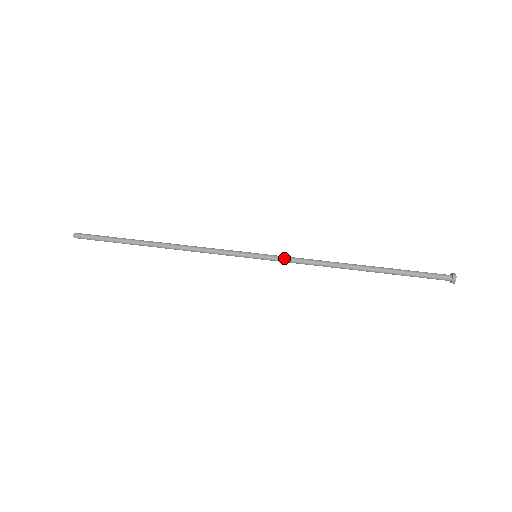
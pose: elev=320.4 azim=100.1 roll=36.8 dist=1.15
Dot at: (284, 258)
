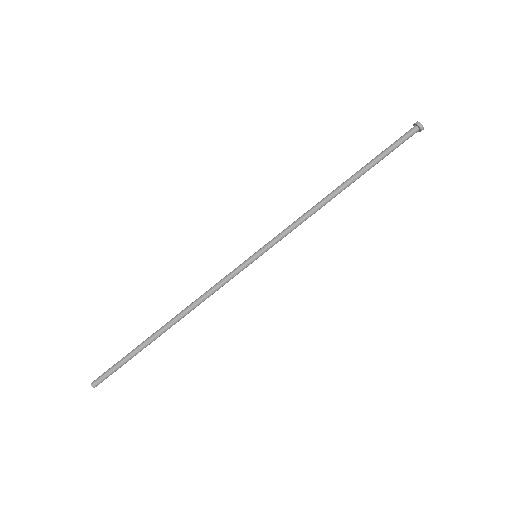
Dot at: (280, 236)
